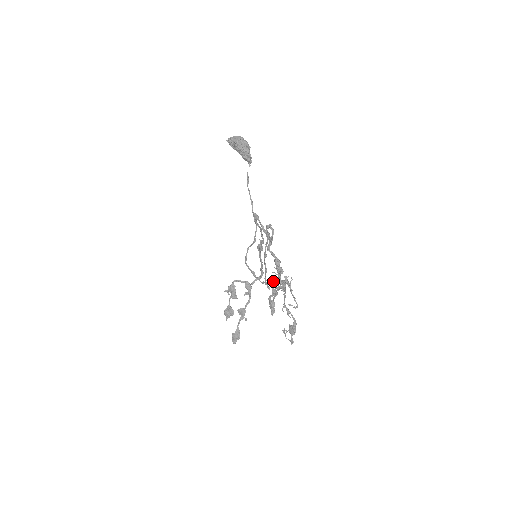
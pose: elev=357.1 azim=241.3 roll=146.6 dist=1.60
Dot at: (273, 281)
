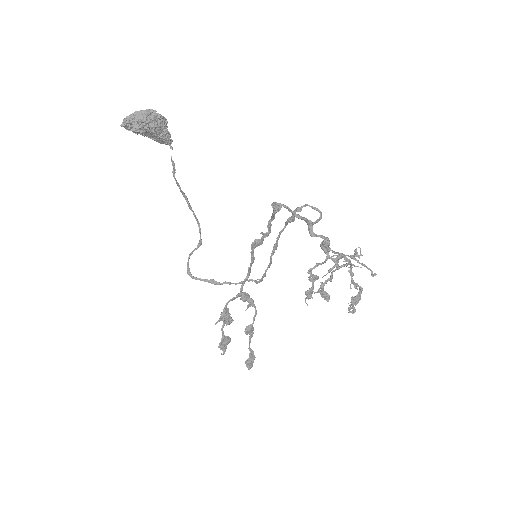
Dot at: (315, 267)
